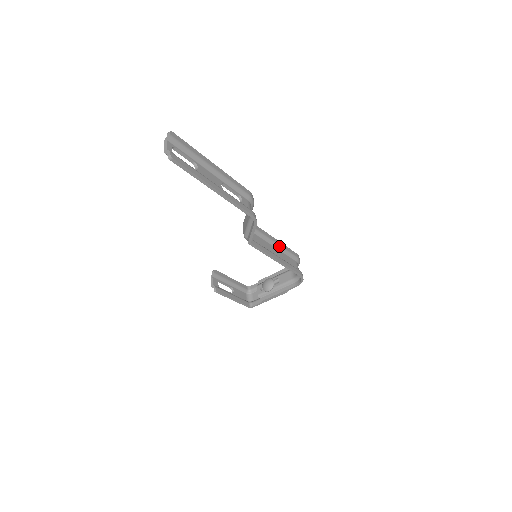
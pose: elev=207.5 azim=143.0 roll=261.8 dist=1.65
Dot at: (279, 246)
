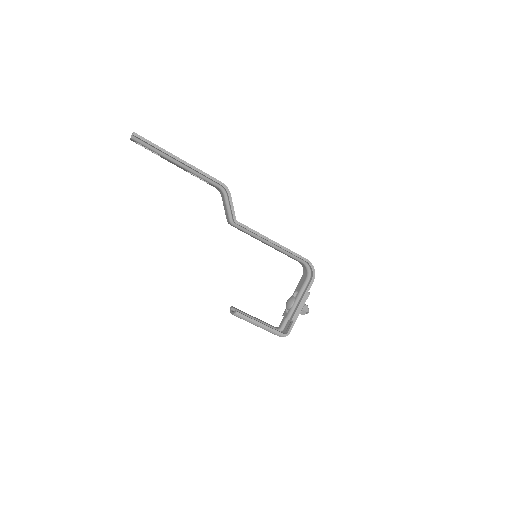
Dot at: occluded
